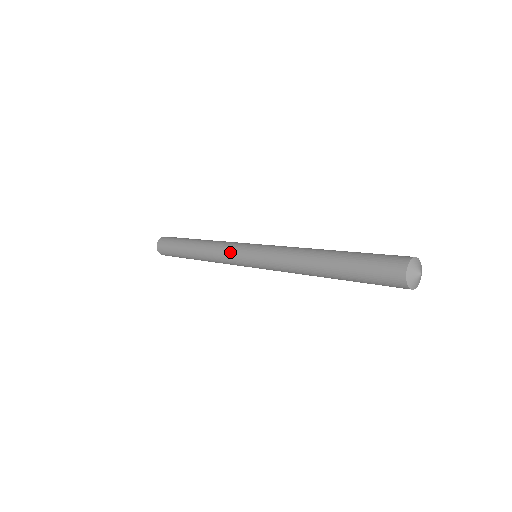
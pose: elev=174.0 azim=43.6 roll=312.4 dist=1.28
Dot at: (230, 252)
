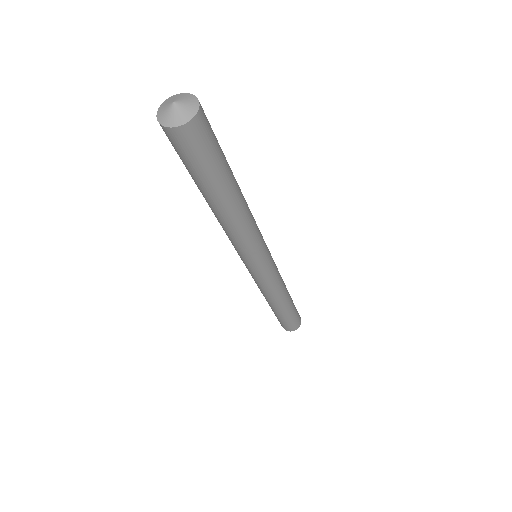
Dot at: occluded
